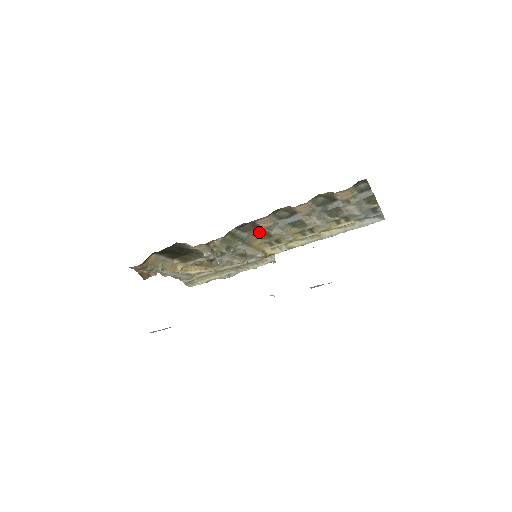
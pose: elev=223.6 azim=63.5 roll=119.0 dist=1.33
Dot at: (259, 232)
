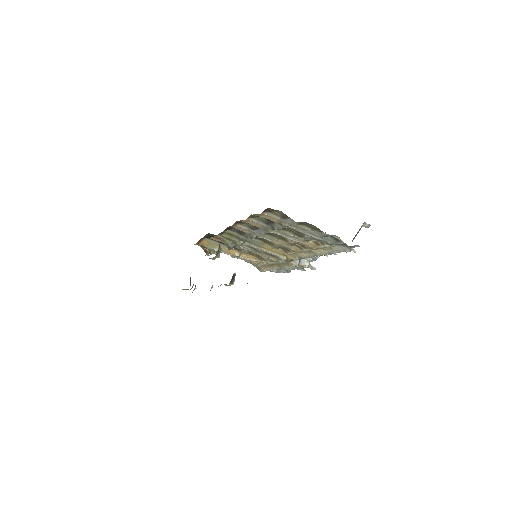
Dot at: occluded
